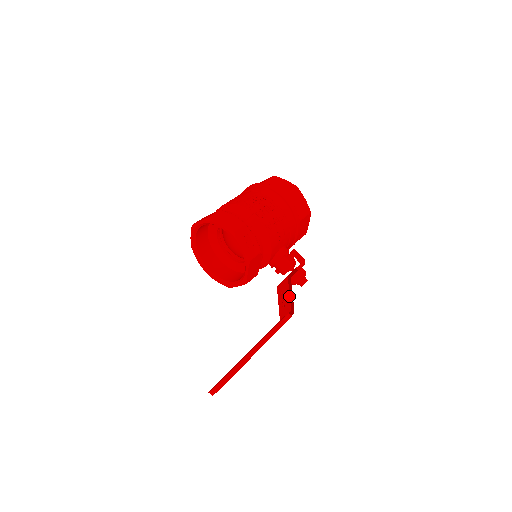
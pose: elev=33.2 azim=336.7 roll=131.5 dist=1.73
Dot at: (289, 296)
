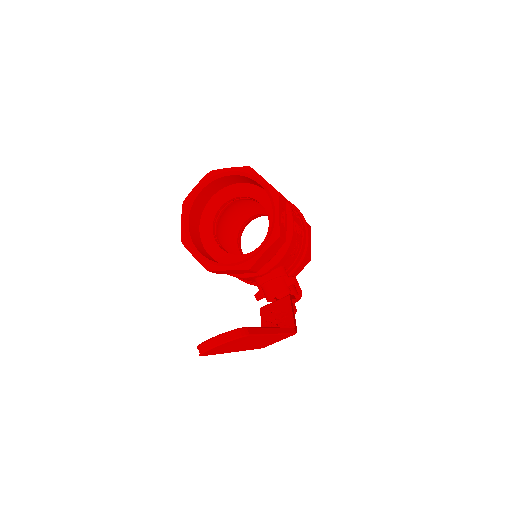
Dot at: (292, 313)
